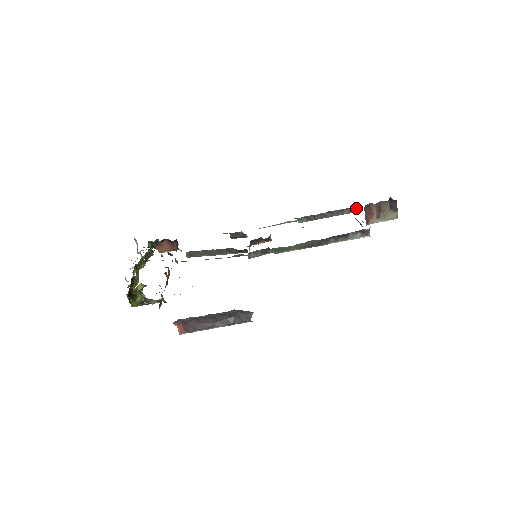
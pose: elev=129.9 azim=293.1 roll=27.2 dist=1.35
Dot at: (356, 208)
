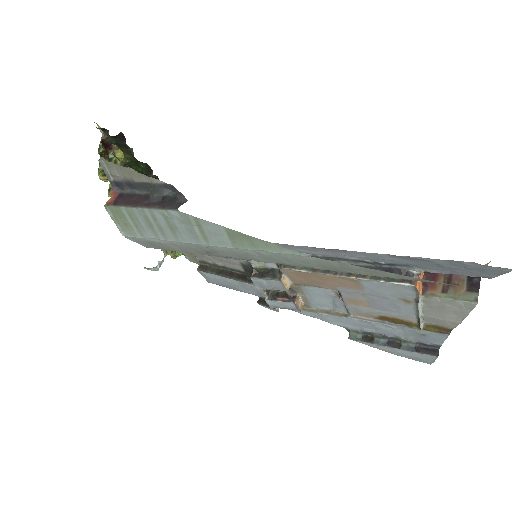
Dot at: (438, 351)
